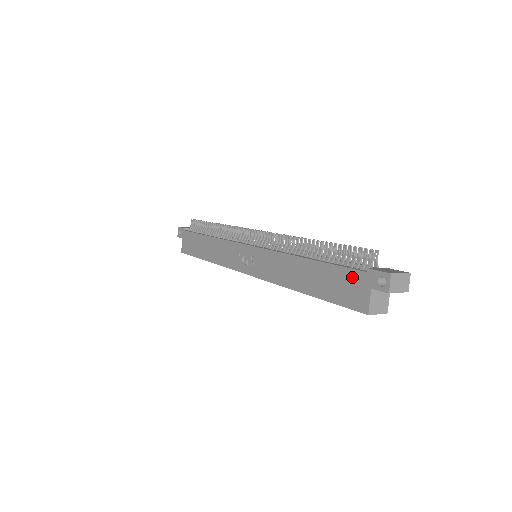
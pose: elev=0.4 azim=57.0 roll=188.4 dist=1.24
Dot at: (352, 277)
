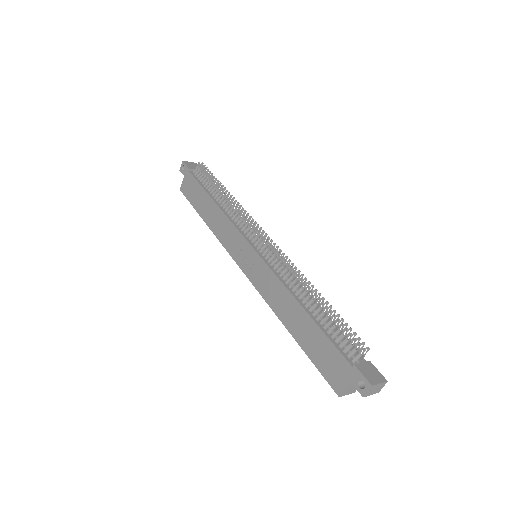
Dot at: (338, 359)
